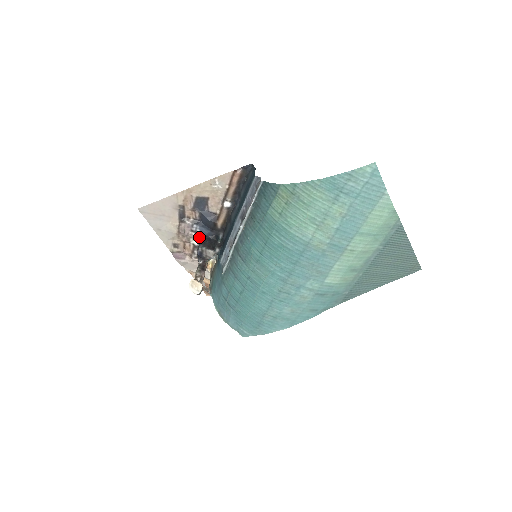
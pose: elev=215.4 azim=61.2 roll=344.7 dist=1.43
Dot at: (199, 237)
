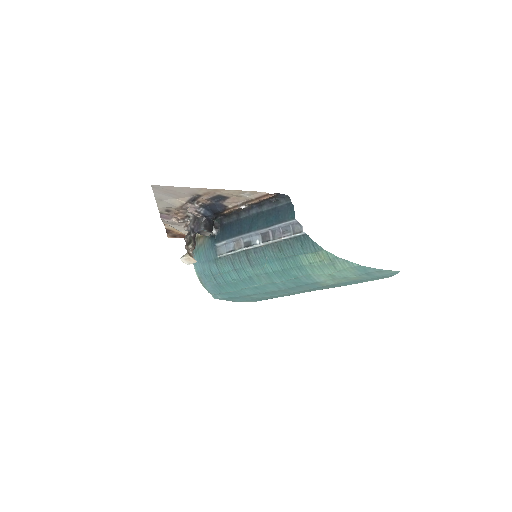
Dot at: (200, 216)
